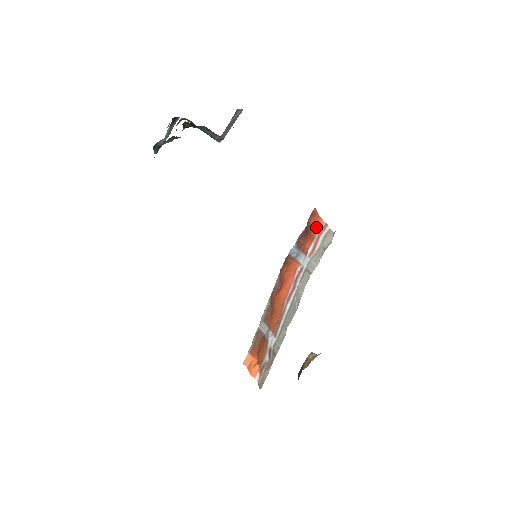
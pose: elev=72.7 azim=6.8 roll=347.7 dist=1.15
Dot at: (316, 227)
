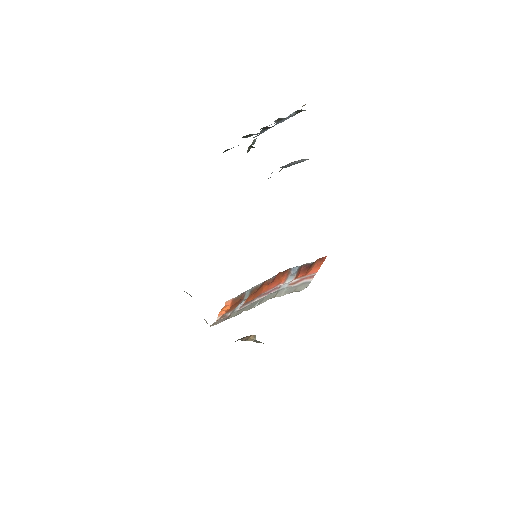
Dot at: (312, 270)
